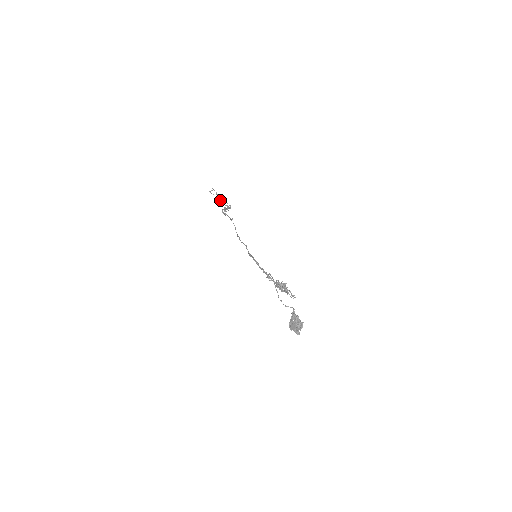
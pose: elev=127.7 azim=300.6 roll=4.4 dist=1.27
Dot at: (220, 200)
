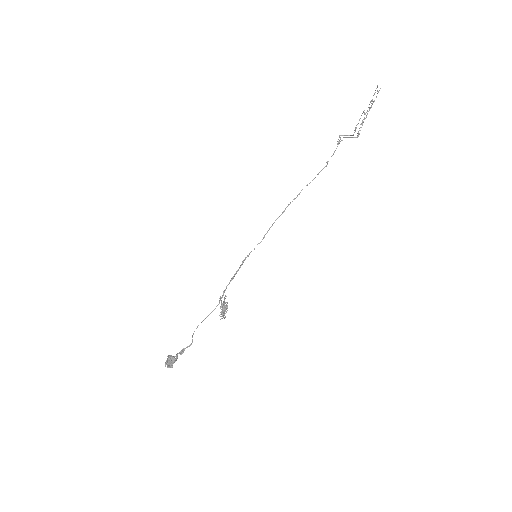
Dot at: (367, 111)
